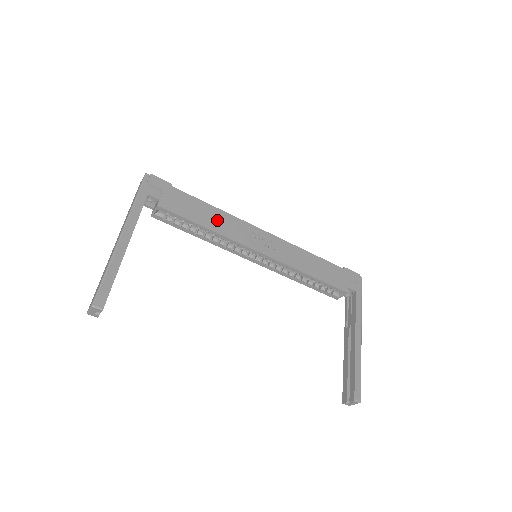
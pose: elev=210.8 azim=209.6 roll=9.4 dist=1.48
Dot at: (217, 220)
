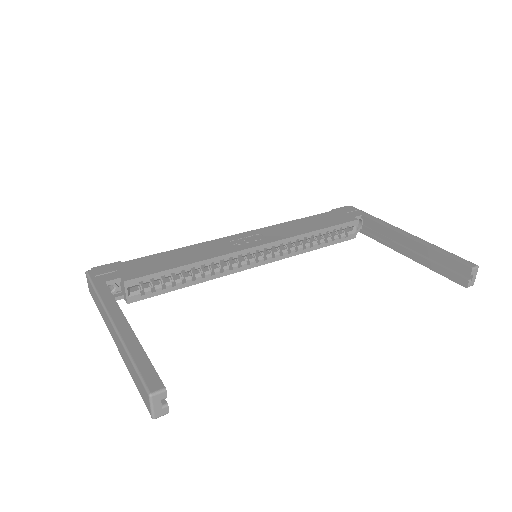
Dot at: (191, 254)
